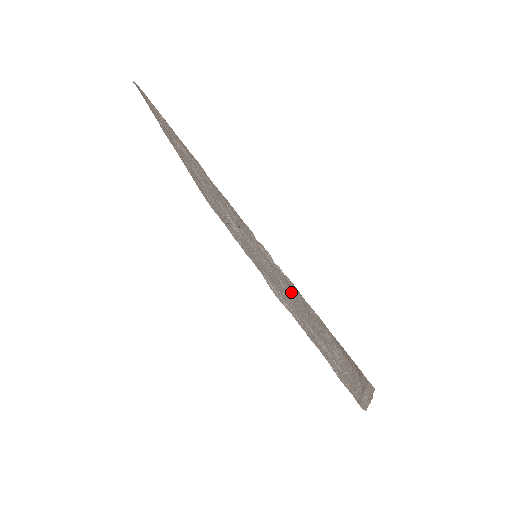
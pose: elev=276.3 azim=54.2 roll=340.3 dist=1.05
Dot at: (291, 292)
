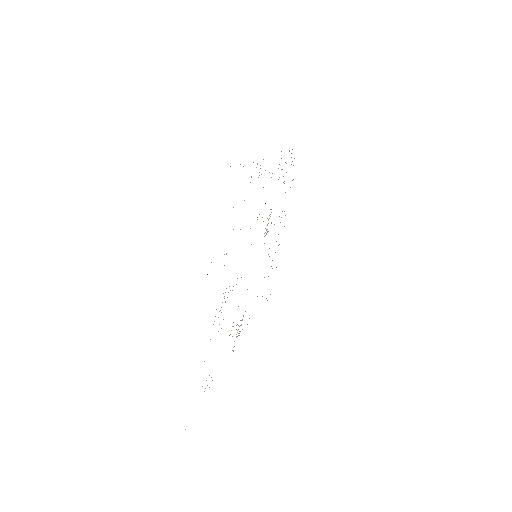
Dot at: occluded
